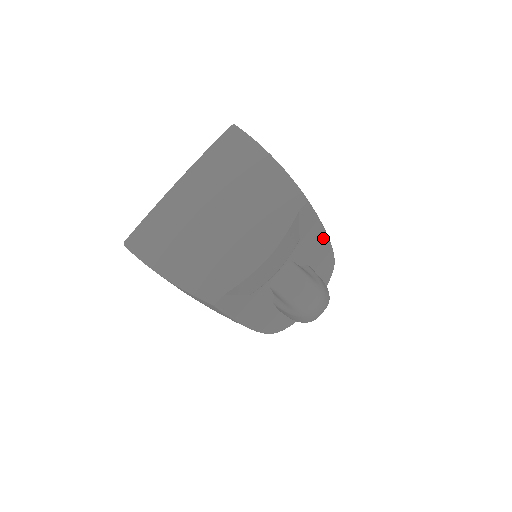
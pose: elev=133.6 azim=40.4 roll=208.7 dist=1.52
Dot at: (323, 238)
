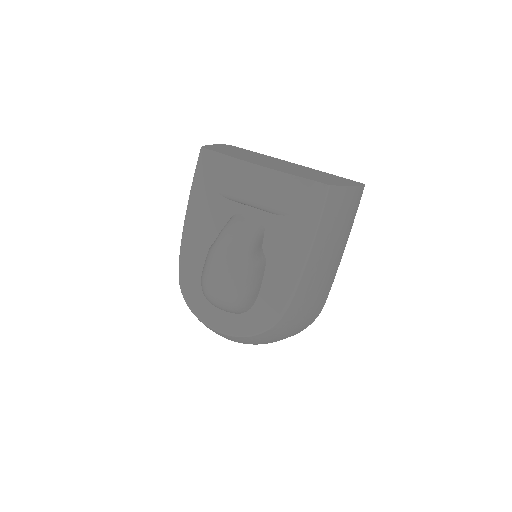
Dot at: (300, 259)
